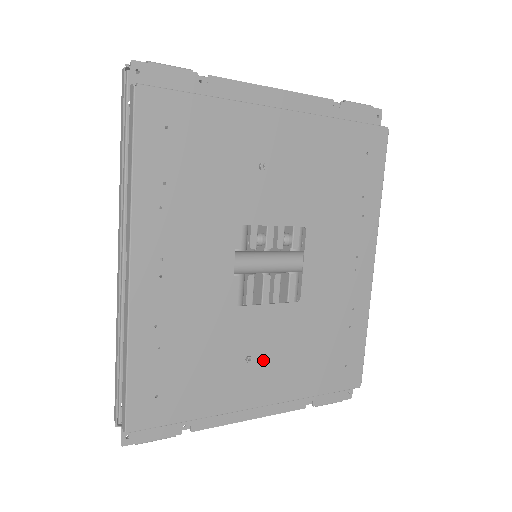
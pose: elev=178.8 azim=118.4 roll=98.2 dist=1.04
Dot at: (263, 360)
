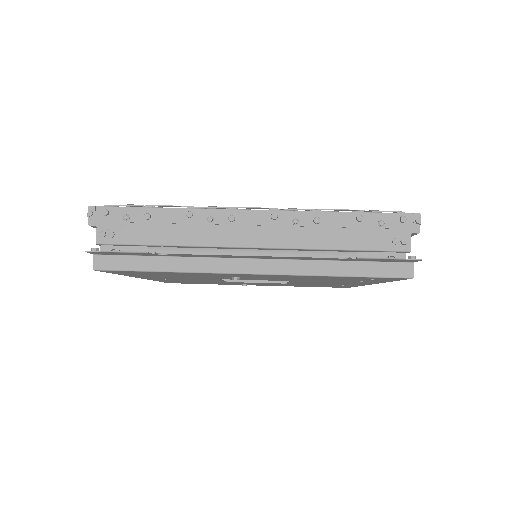
Dot at: (257, 284)
